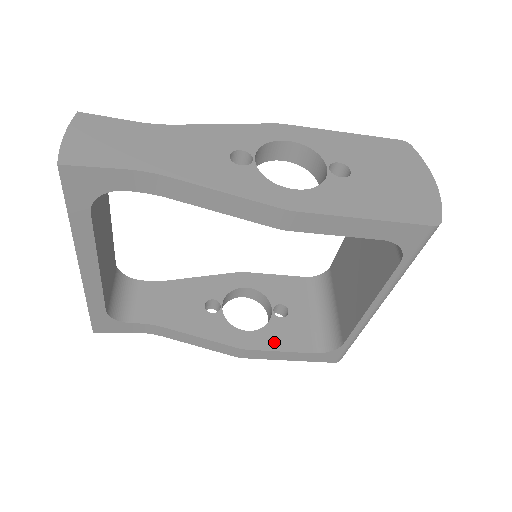
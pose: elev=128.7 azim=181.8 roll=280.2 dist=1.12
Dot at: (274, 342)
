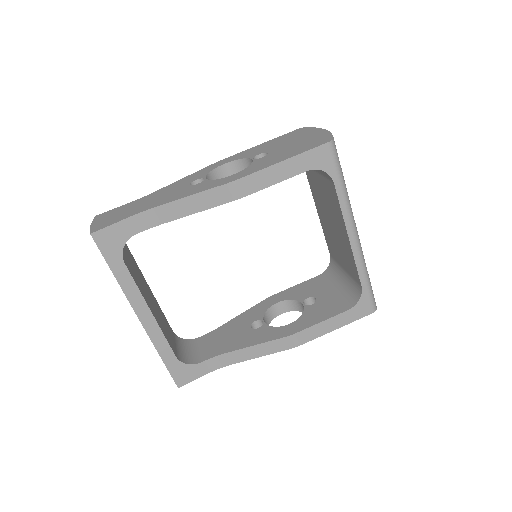
Dot at: (313, 320)
